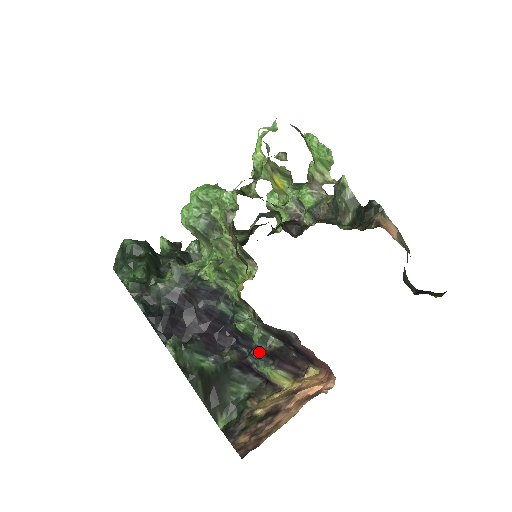
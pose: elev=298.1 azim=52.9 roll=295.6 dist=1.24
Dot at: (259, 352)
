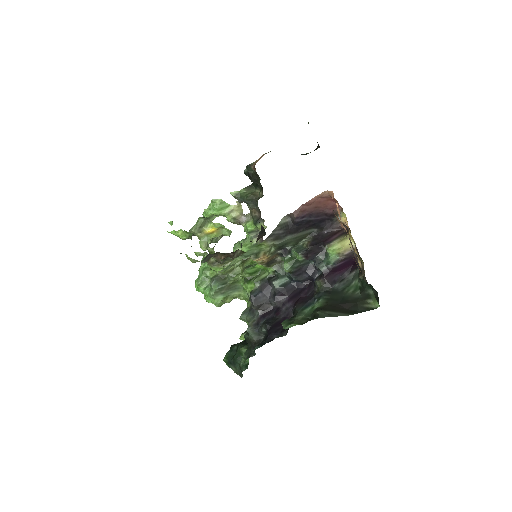
Dot at: (314, 258)
